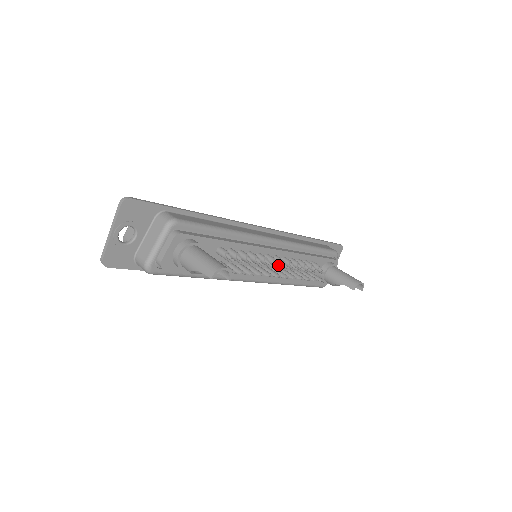
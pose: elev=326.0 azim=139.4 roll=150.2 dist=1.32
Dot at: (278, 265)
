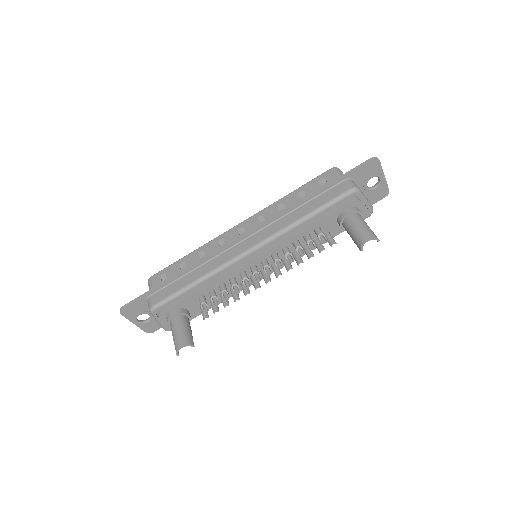
Dot at: (259, 277)
